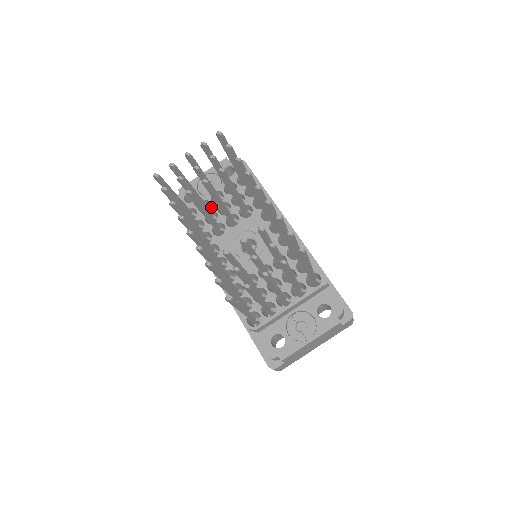
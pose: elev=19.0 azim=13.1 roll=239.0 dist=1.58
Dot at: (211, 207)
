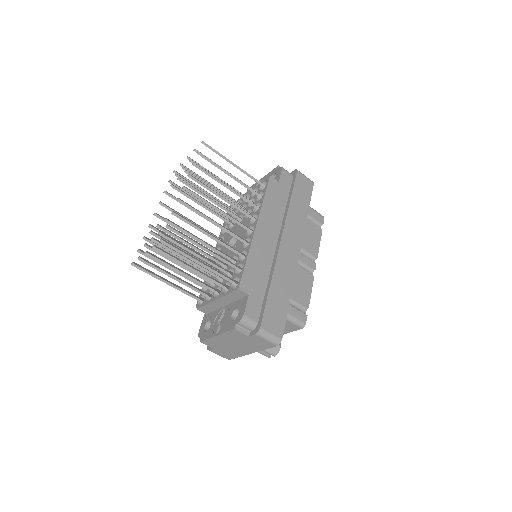
Dot at: occluded
